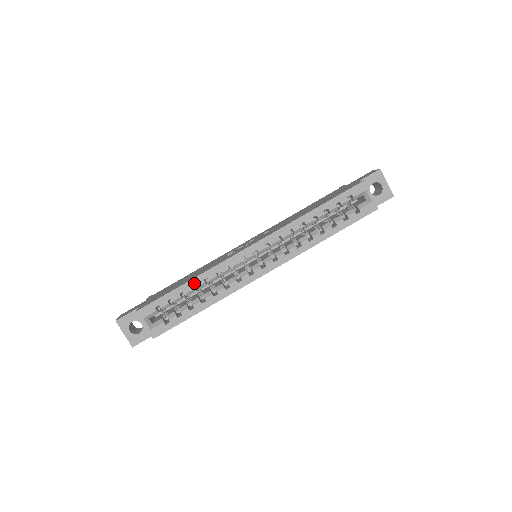
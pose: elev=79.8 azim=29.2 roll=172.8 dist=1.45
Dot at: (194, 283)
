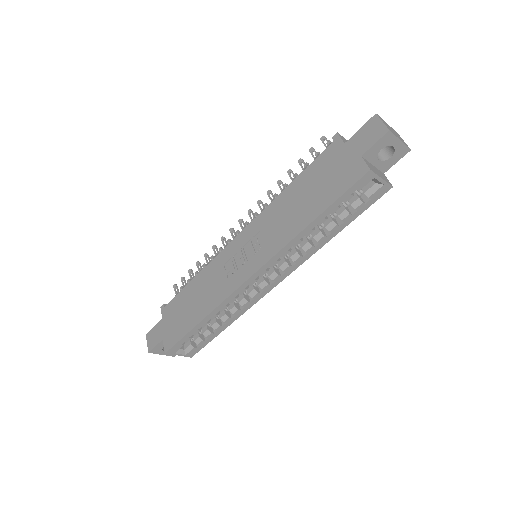
Dot at: (207, 320)
